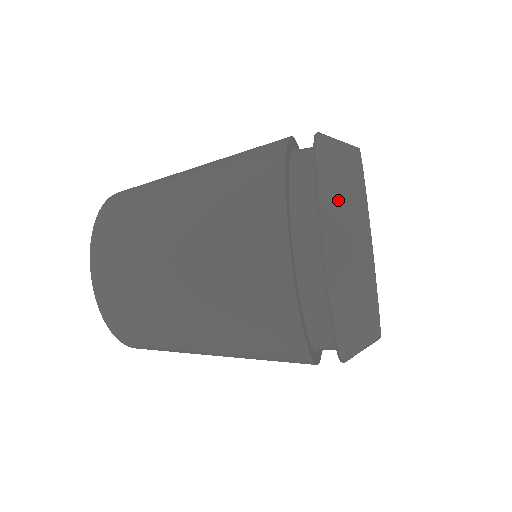
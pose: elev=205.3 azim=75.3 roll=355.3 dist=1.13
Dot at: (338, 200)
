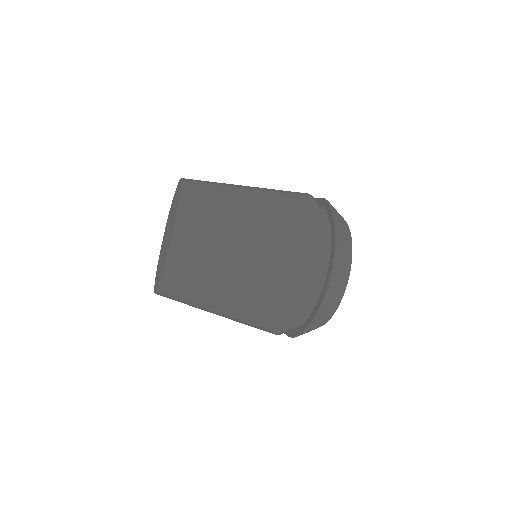
Dot at: occluded
